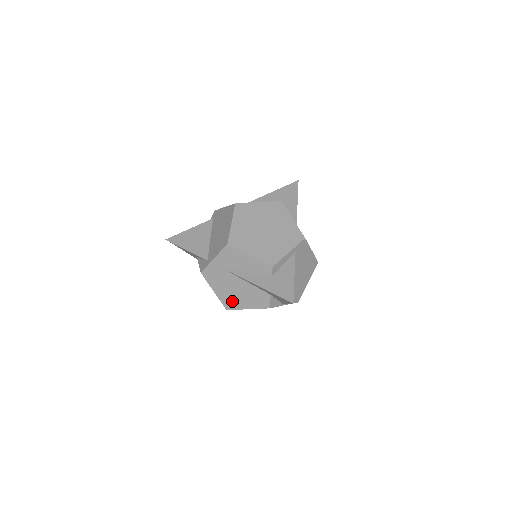
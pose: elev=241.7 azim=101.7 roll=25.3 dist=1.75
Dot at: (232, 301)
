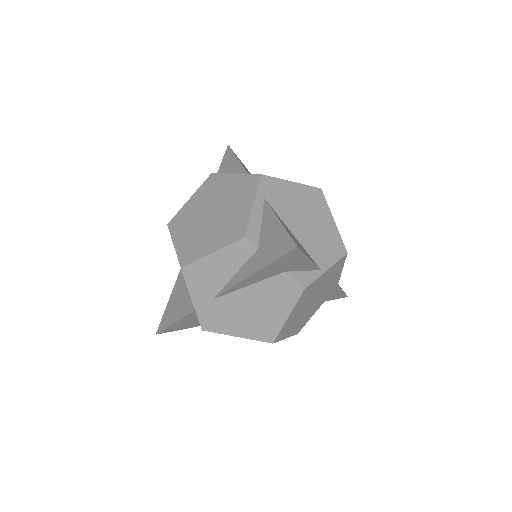
Dot at: (264, 327)
